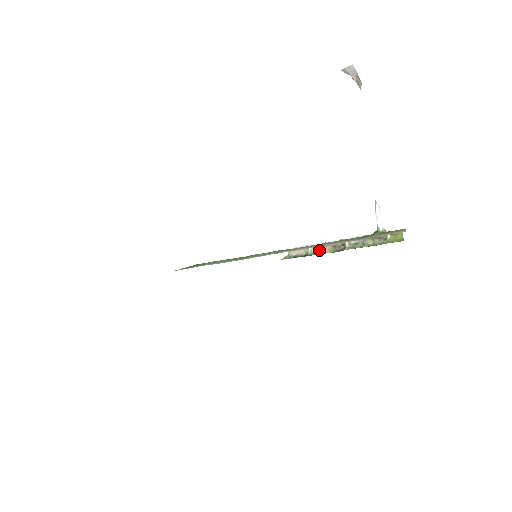
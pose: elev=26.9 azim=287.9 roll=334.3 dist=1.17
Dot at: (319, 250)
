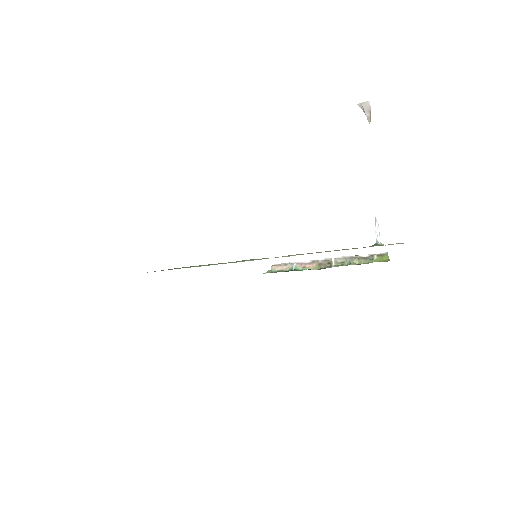
Dot at: (304, 267)
